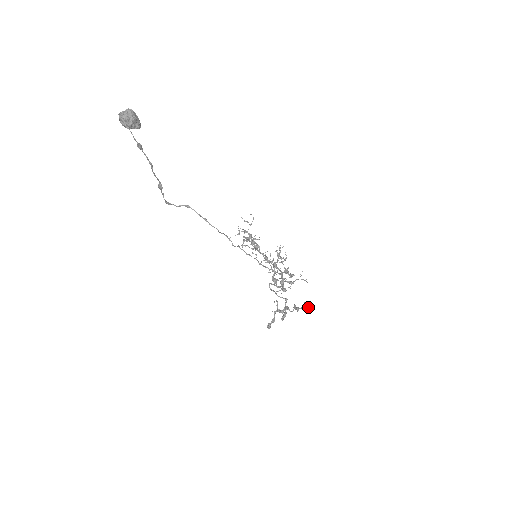
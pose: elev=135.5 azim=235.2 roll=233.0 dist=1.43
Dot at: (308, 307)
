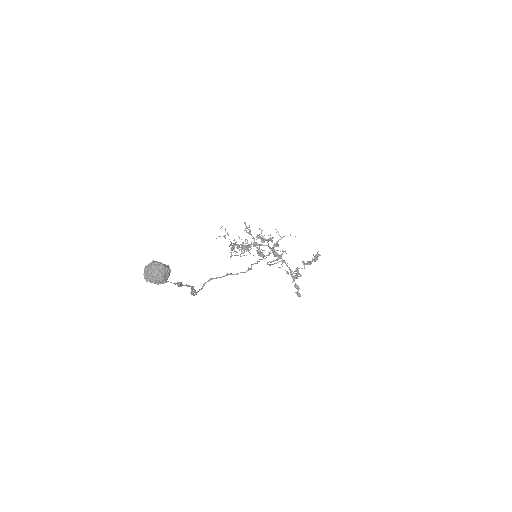
Dot at: (318, 256)
